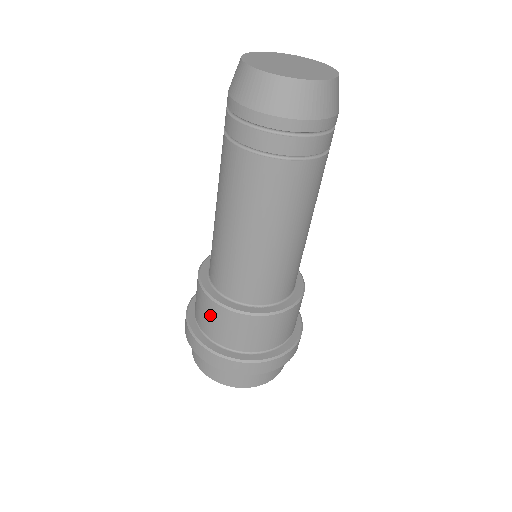
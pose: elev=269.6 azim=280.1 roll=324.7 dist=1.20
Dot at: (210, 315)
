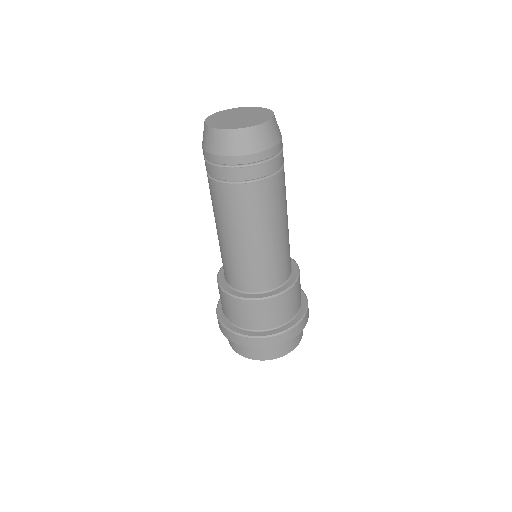
Dot at: (232, 308)
